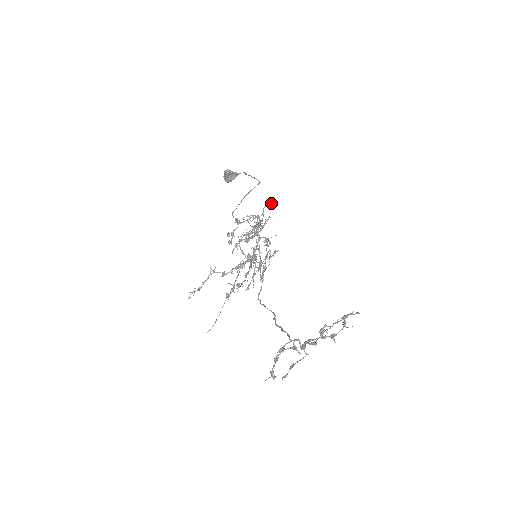
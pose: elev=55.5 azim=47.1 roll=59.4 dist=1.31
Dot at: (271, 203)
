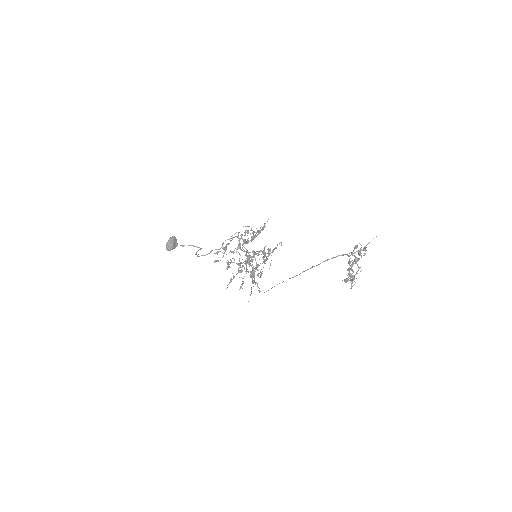
Dot at: (247, 230)
